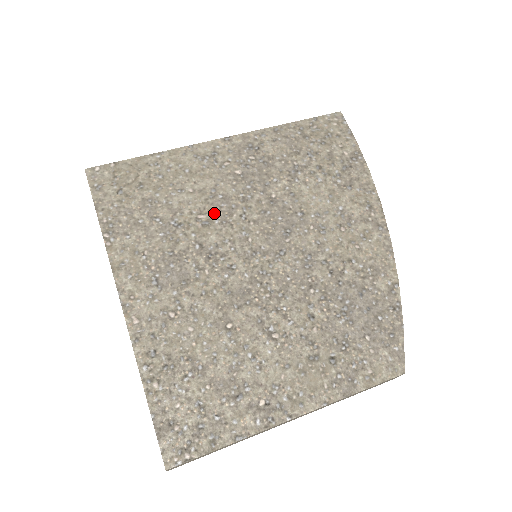
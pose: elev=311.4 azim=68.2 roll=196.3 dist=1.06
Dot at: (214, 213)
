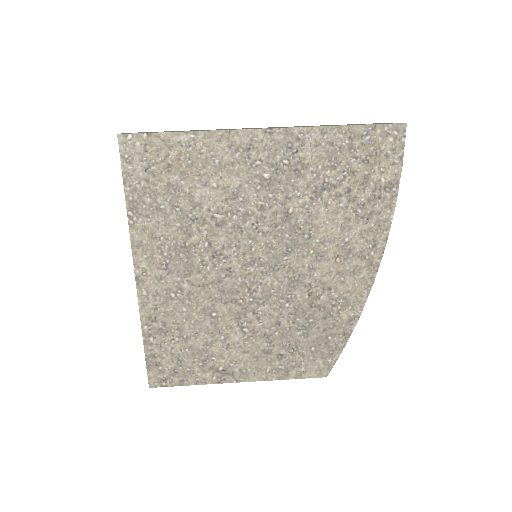
Dot at: (230, 216)
